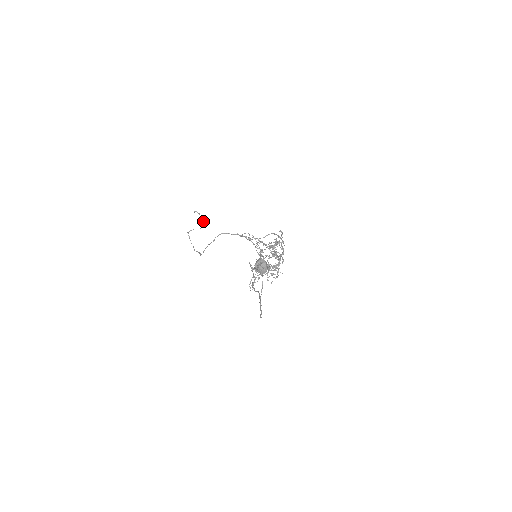
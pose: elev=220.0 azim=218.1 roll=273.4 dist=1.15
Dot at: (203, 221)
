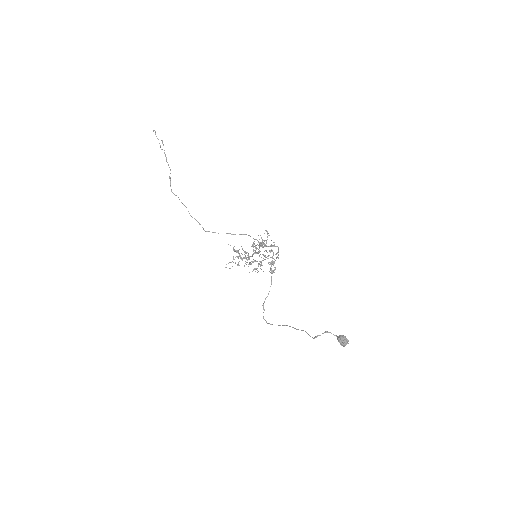
Dot at: occluded
